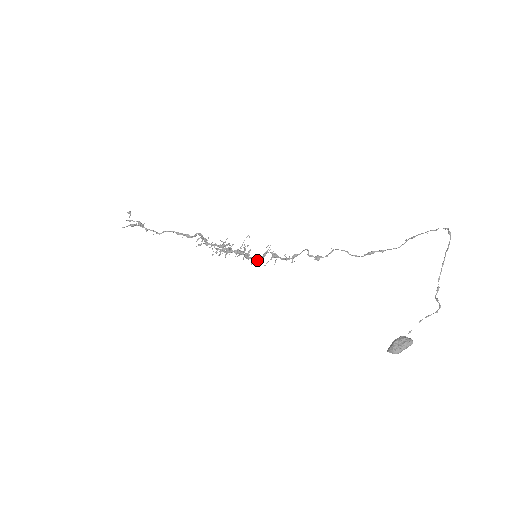
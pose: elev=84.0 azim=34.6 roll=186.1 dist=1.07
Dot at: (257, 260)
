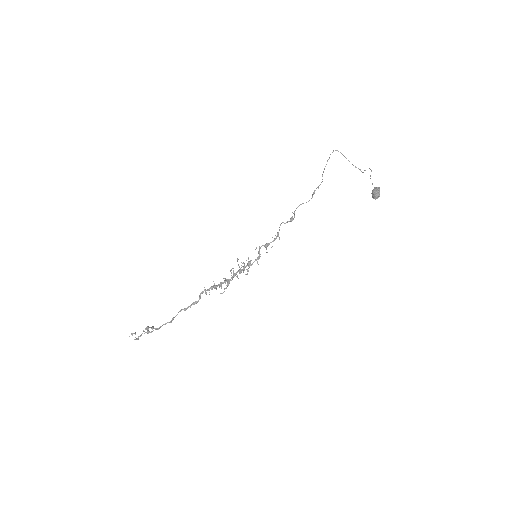
Dot at: occluded
